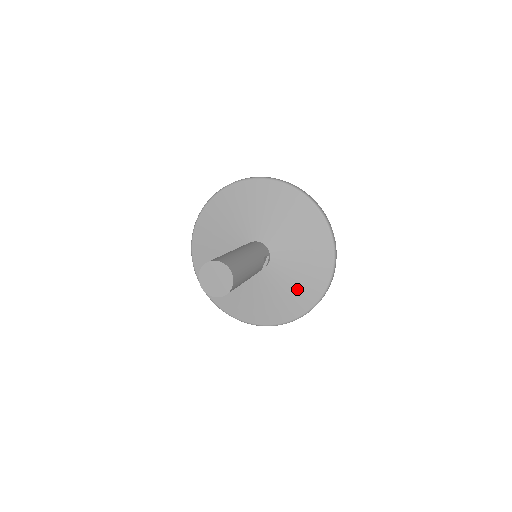
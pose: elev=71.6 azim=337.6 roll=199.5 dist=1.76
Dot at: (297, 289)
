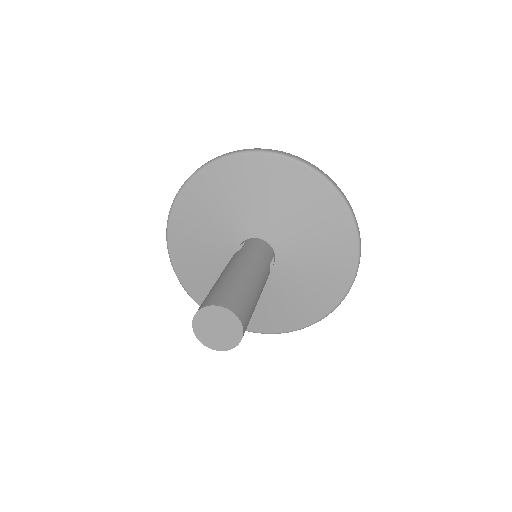
Dot at: (308, 295)
